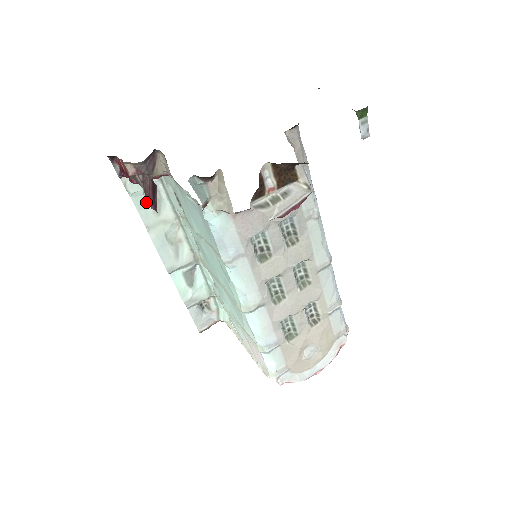
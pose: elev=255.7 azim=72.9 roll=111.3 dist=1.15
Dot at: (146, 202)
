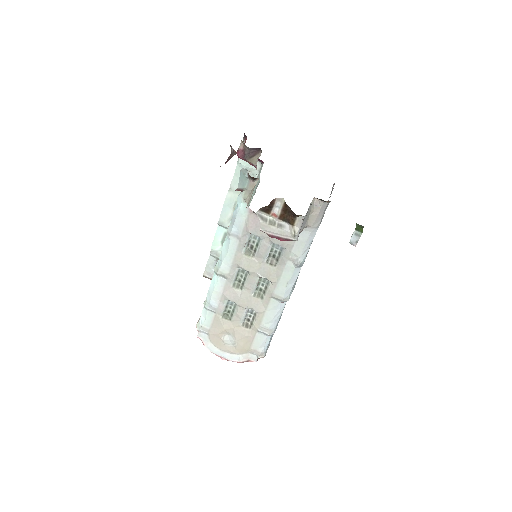
Dot at: occluded
